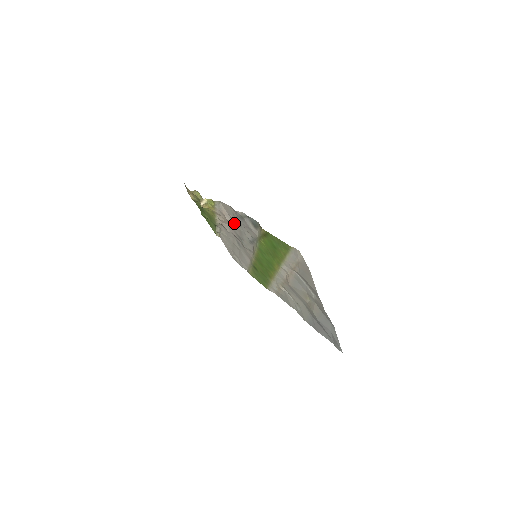
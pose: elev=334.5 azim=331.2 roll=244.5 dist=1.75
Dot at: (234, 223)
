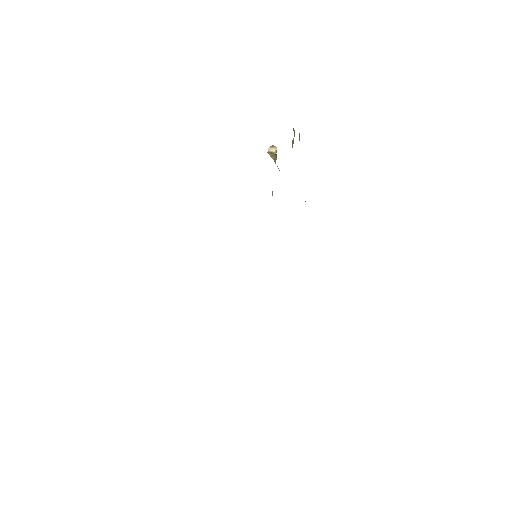
Dot at: occluded
